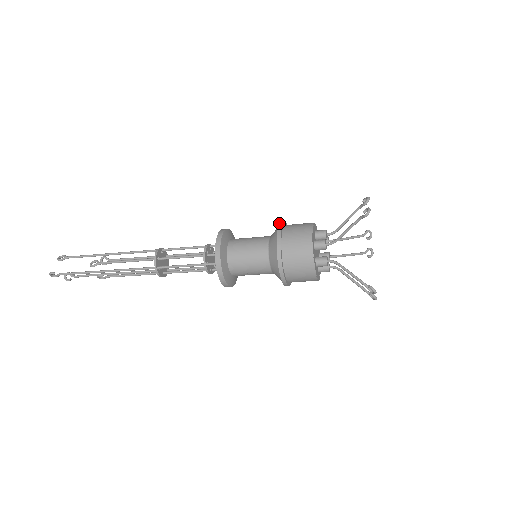
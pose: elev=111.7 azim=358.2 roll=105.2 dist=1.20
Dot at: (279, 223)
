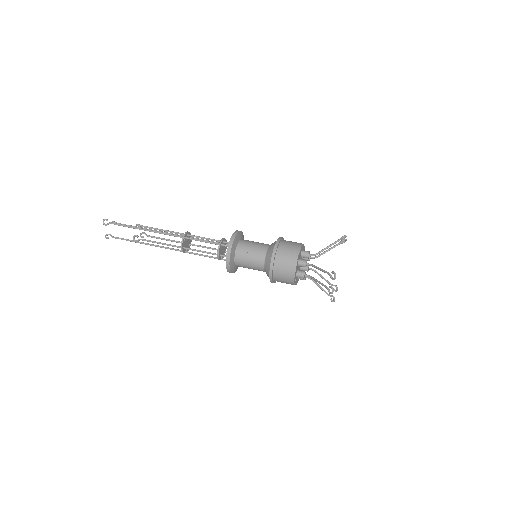
Dot at: occluded
